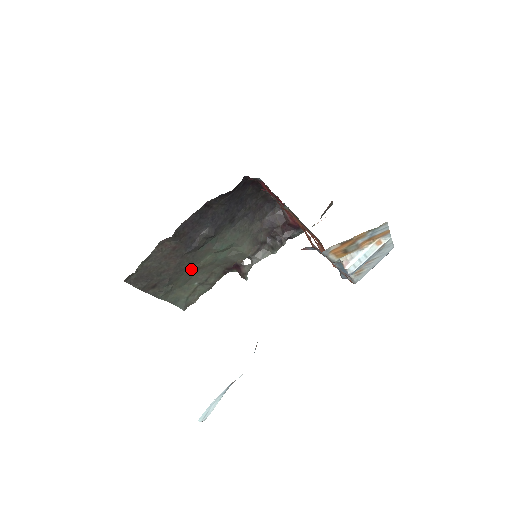
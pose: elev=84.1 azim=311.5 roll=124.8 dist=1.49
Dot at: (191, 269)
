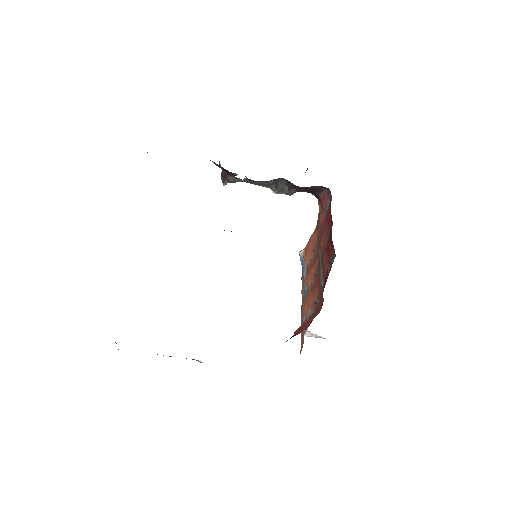
Dot at: occluded
